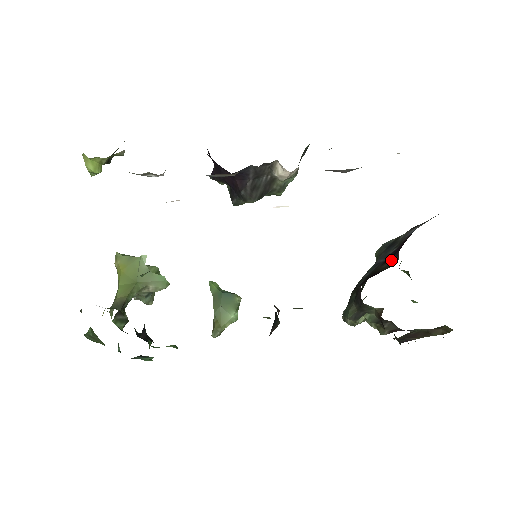
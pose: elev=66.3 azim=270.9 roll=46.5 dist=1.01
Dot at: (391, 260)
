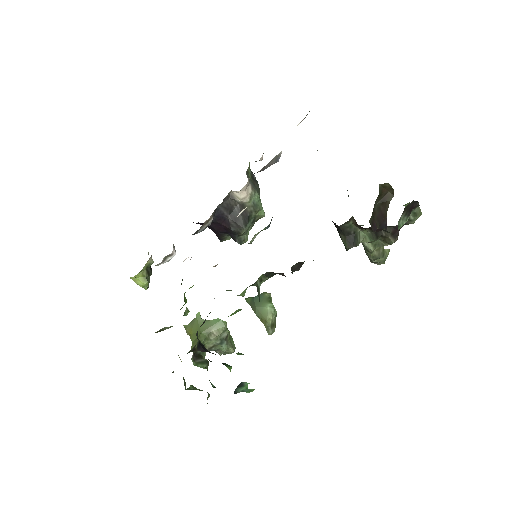
Dot at: occluded
